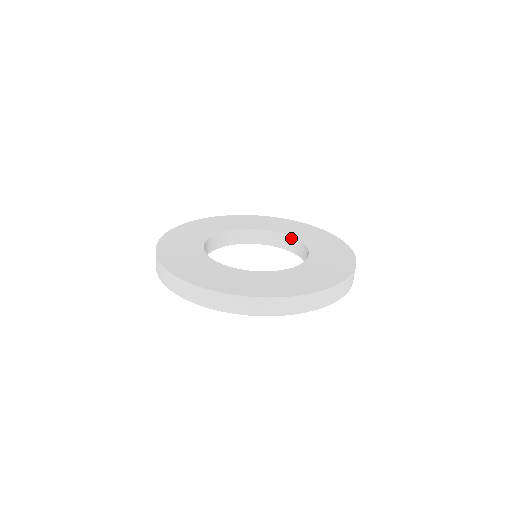
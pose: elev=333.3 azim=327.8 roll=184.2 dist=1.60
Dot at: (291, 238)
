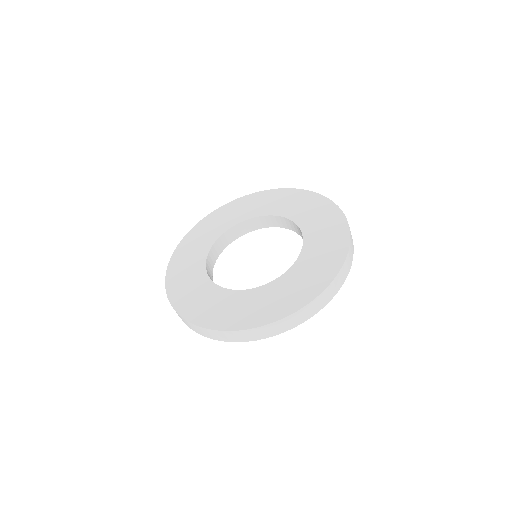
Dot at: (271, 217)
